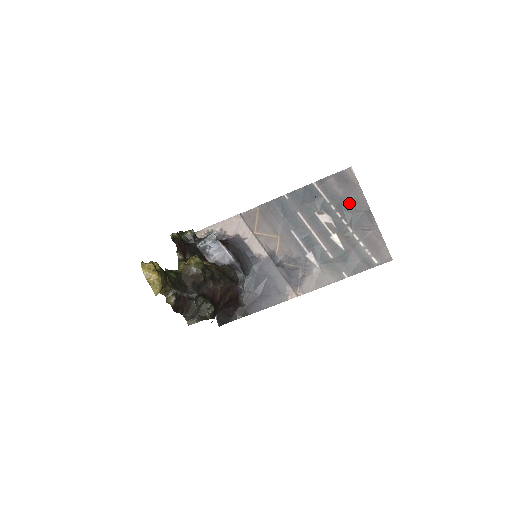
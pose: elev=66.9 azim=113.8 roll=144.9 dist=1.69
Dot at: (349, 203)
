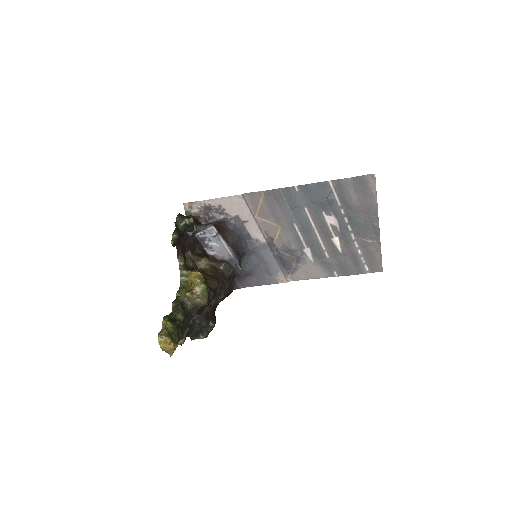
Dot at: (360, 211)
